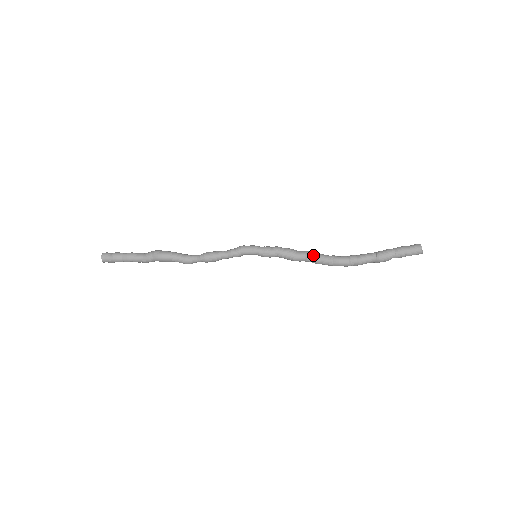
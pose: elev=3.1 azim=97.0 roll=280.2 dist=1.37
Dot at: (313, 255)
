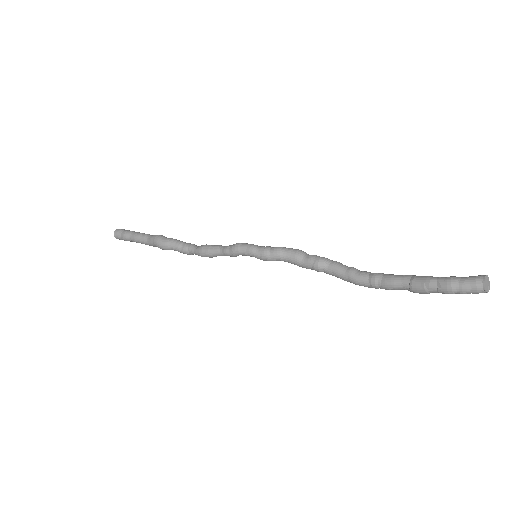
Dot at: (323, 267)
